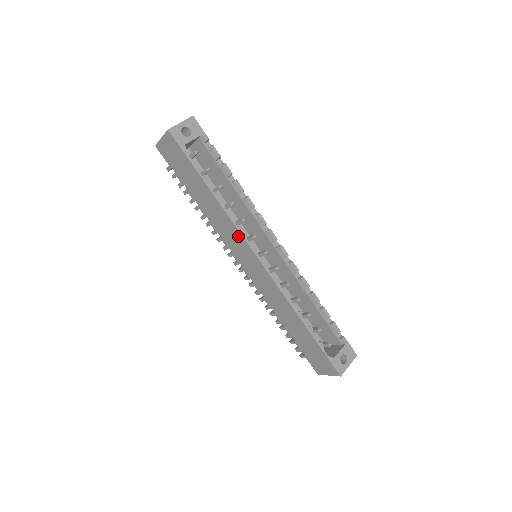
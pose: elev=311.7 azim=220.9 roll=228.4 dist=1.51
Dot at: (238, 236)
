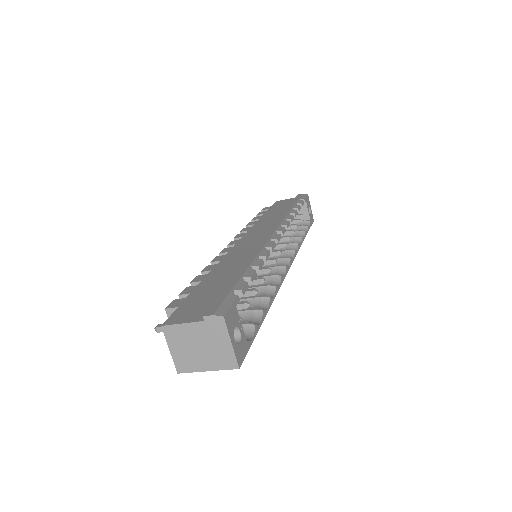
Dot at: occluded
